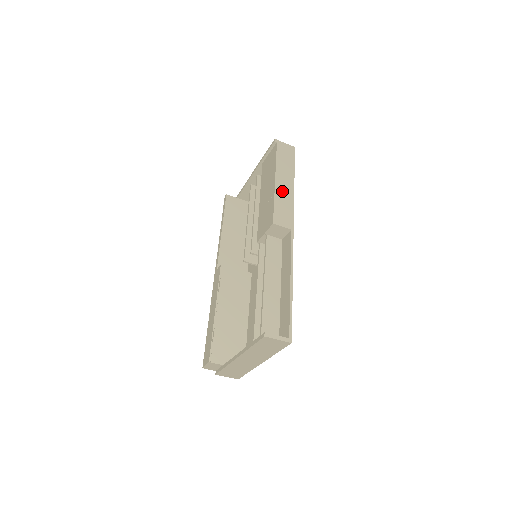
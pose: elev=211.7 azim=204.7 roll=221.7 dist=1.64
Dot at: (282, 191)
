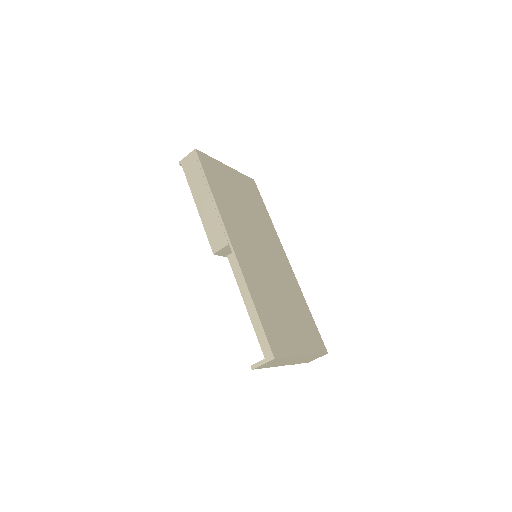
Dot at: (206, 212)
